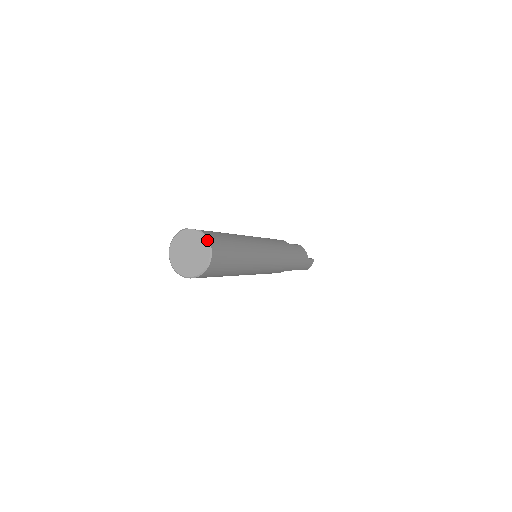
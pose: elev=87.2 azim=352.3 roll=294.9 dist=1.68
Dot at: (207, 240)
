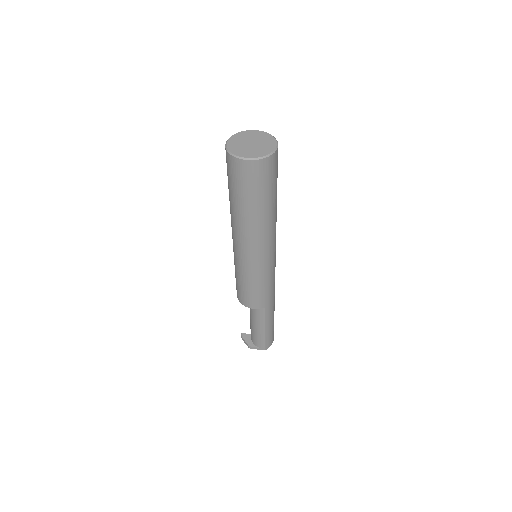
Dot at: (273, 137)
